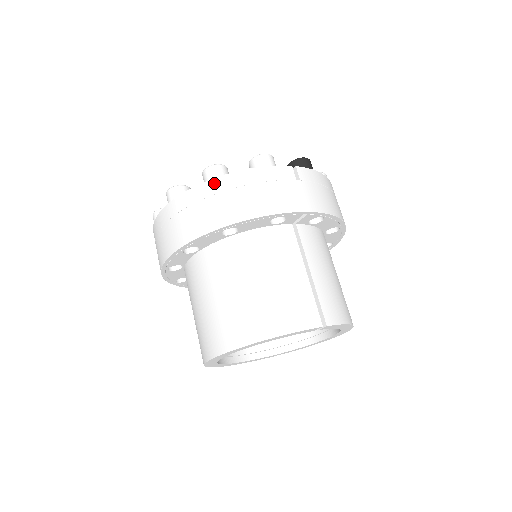
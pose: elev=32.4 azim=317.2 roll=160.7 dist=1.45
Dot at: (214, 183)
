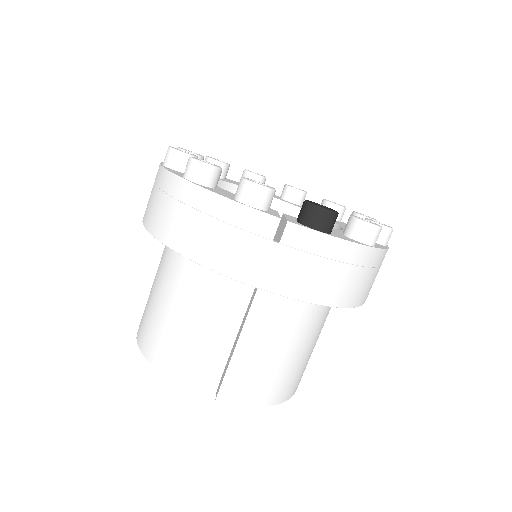
Dot at: (182, 185)
